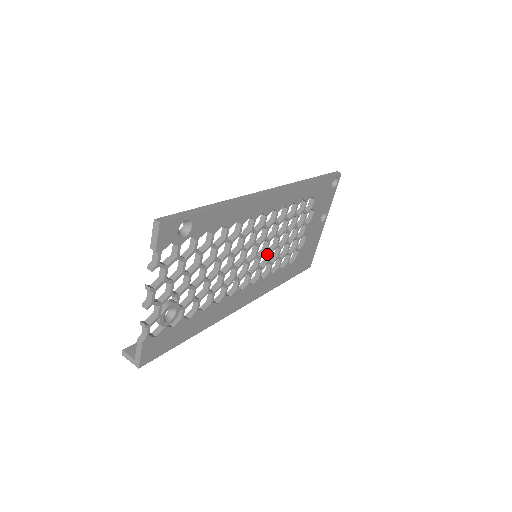
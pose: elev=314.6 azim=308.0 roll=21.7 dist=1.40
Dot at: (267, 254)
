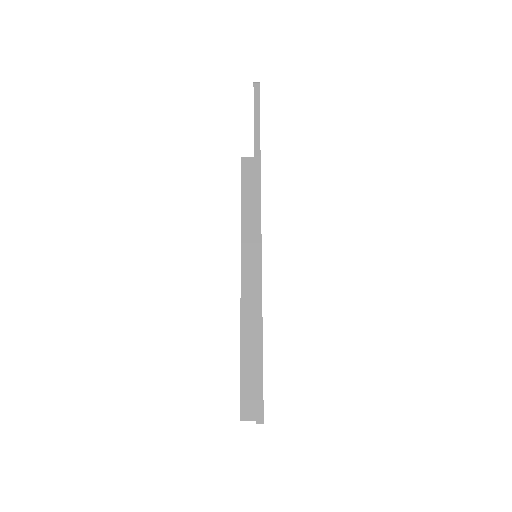
Dot at: occluded
